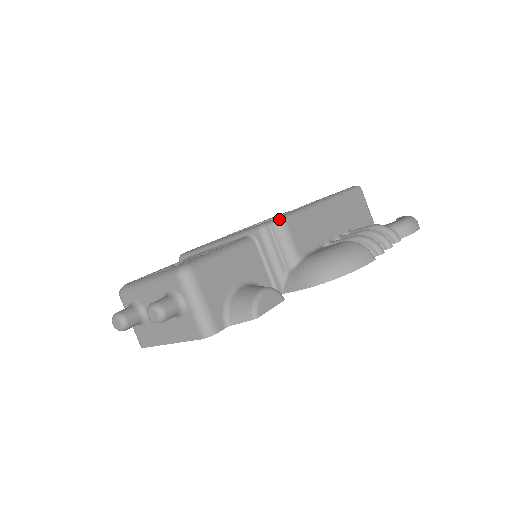
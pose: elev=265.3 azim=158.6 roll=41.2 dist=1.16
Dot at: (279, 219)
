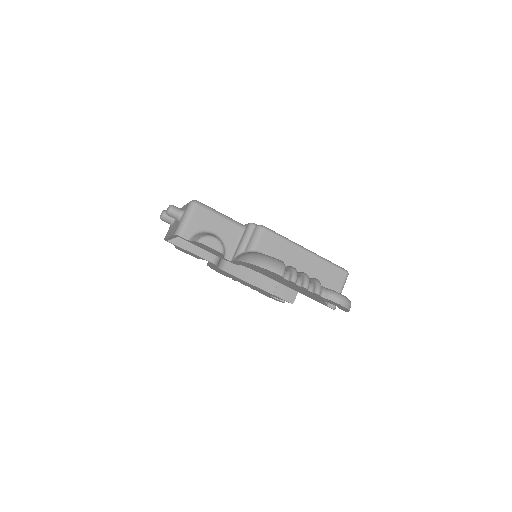
Dot at: (262, 226)
